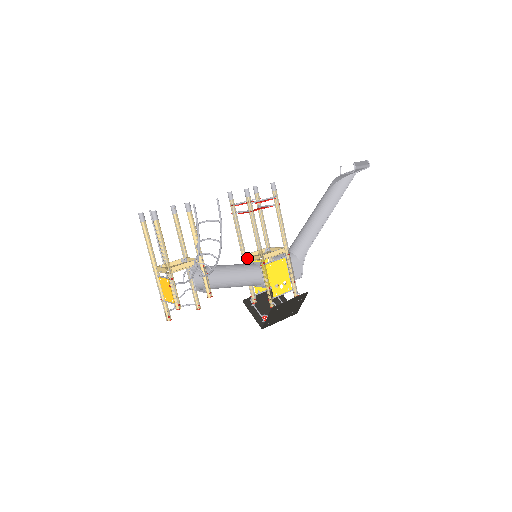
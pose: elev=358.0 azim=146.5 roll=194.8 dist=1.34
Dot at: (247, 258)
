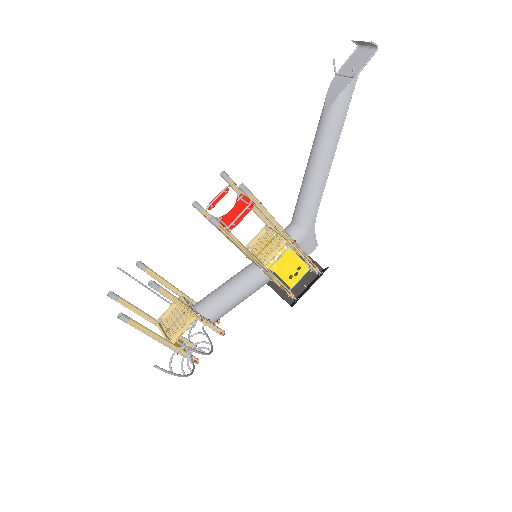
Dot at: occluded
